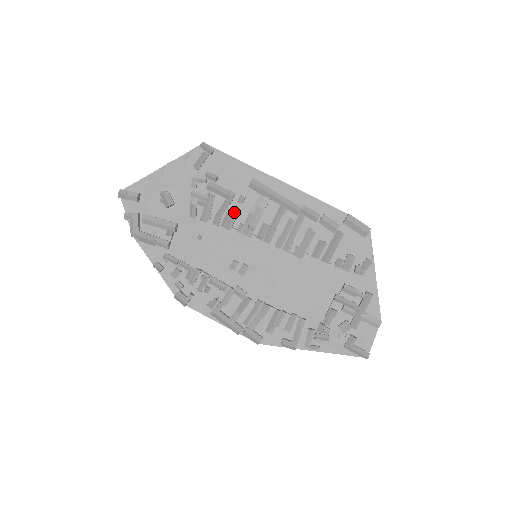
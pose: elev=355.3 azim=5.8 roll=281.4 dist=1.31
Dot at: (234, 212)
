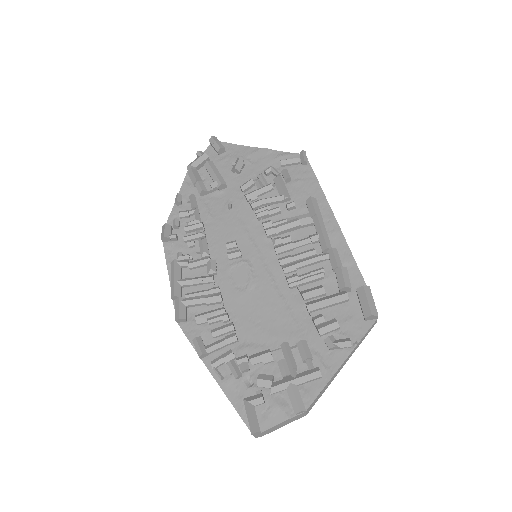
Dot at: (275, 208)
